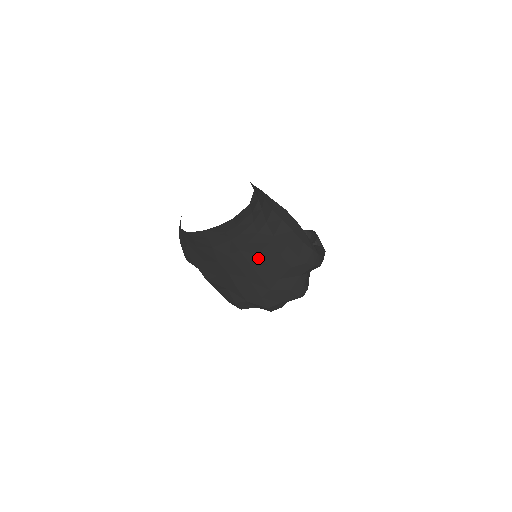
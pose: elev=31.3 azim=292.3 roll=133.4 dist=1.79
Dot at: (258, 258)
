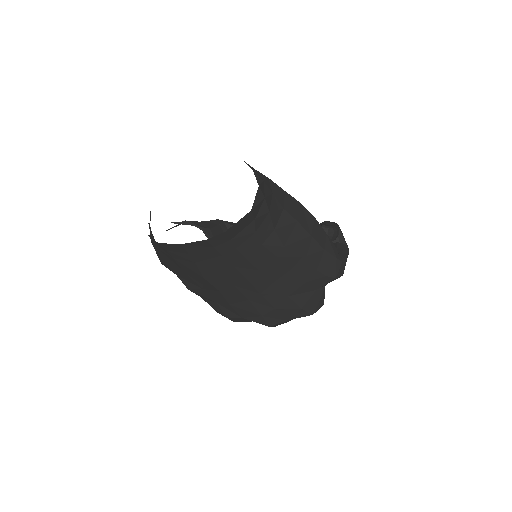
Dot at: (260, 274)
